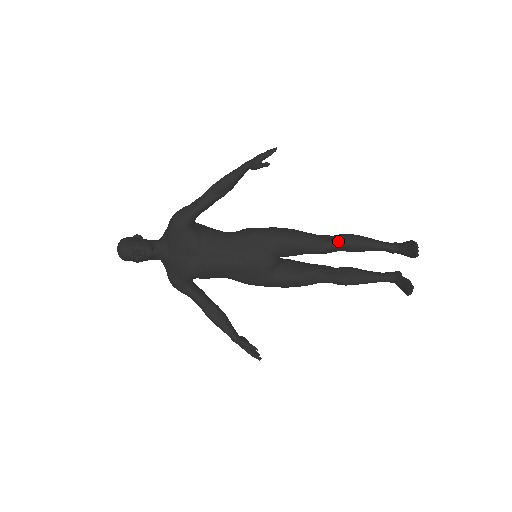
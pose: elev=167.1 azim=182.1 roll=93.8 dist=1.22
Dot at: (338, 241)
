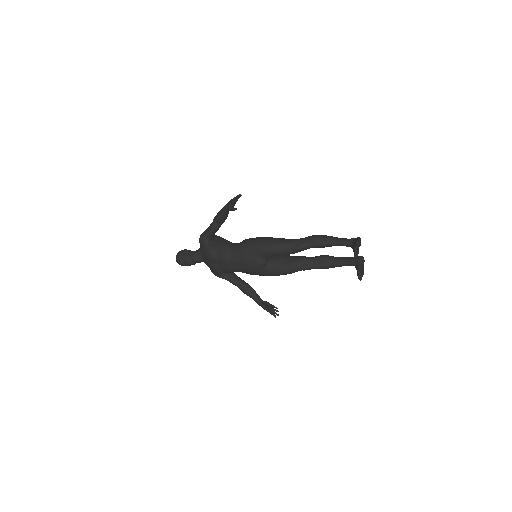
Dot at: (304, 245)
